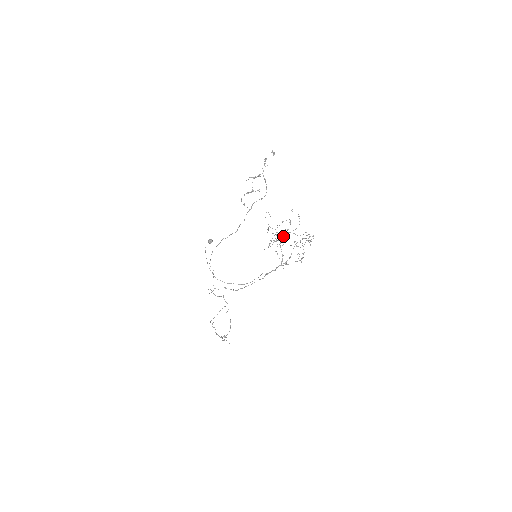
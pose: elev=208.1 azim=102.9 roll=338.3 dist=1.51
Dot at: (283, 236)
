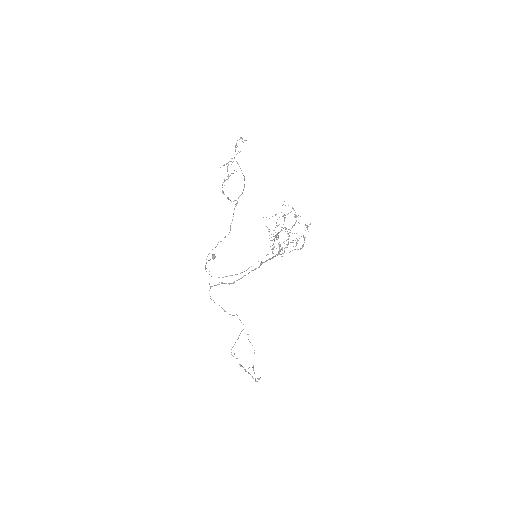
Dot at: occluded
